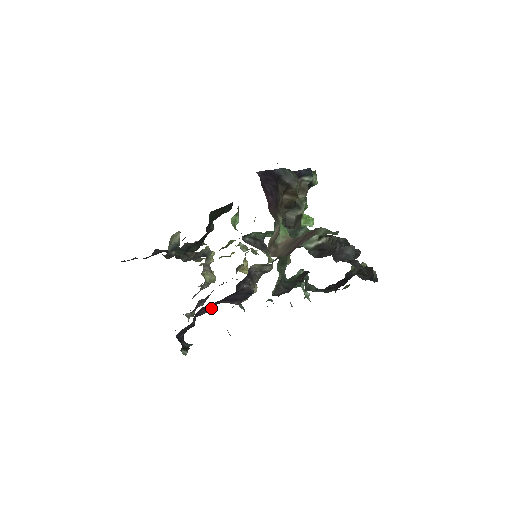
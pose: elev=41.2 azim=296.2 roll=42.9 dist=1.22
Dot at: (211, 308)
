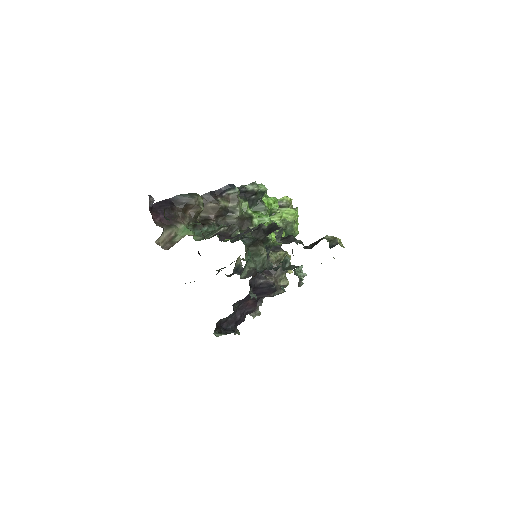
Dot at: (253, 304)
